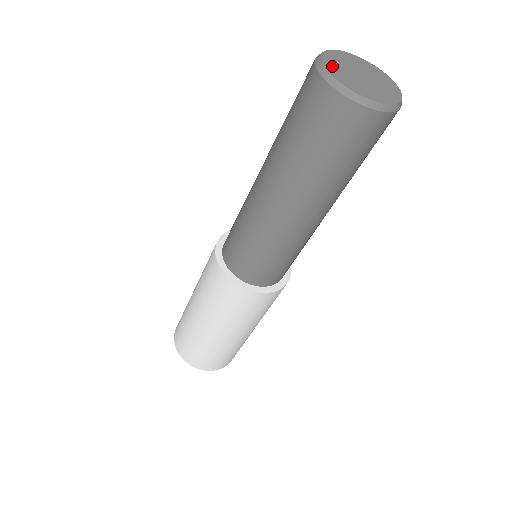
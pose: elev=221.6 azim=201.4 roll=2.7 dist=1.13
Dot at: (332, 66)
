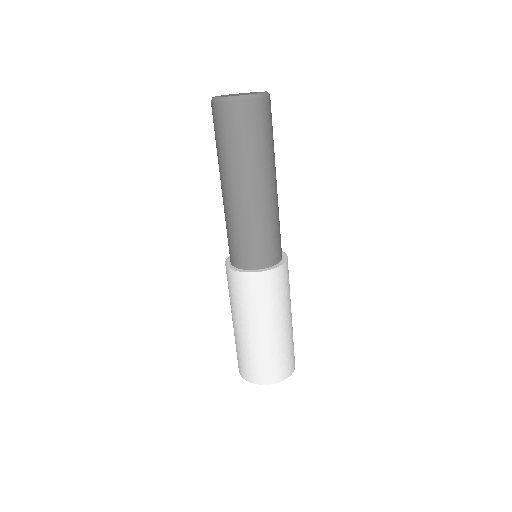
Dot at: occluded
